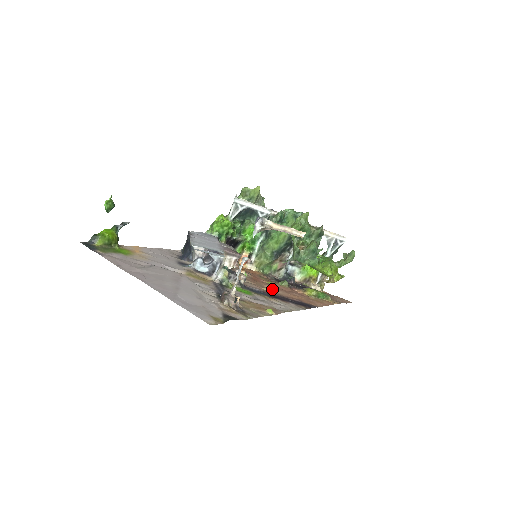
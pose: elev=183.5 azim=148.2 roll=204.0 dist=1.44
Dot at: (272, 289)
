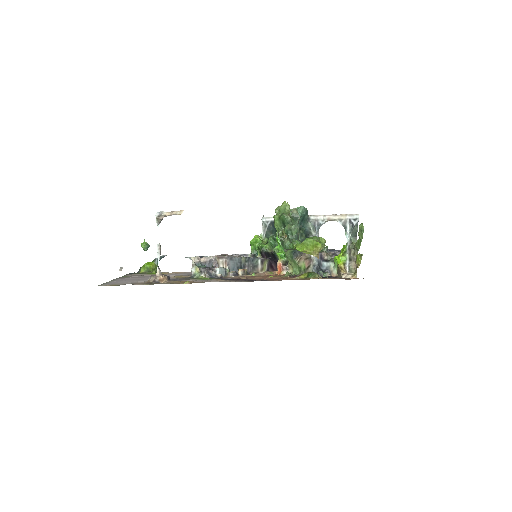
Dot at: (254, 278)
